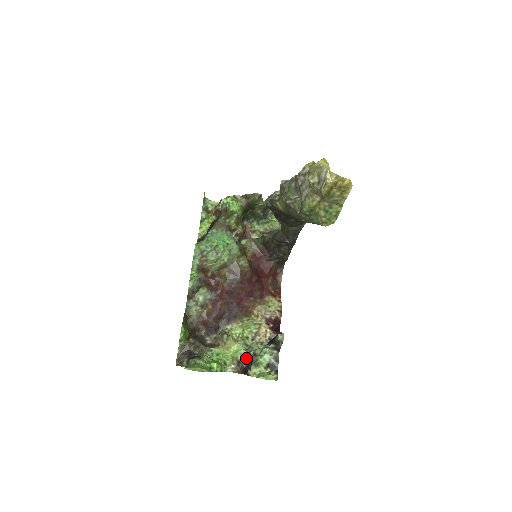
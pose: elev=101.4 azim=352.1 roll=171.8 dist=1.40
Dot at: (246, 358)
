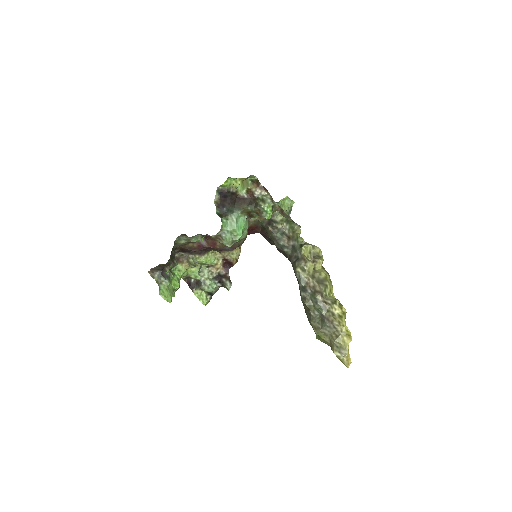
Dot at: (196, 279)
